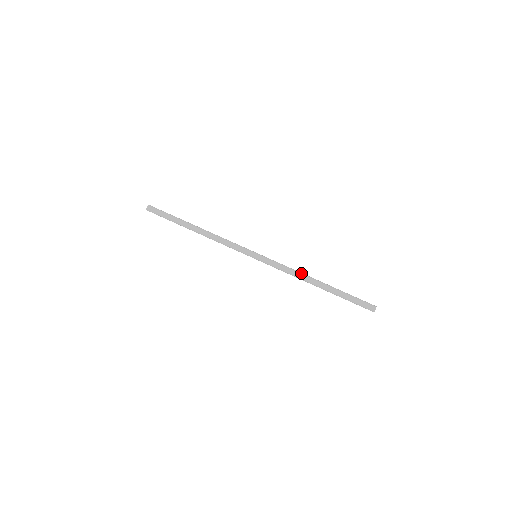
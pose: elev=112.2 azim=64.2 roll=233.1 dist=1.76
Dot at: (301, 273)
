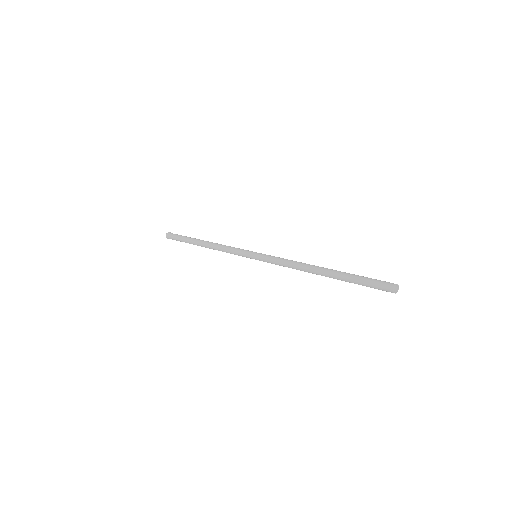
Dot at: occluded
